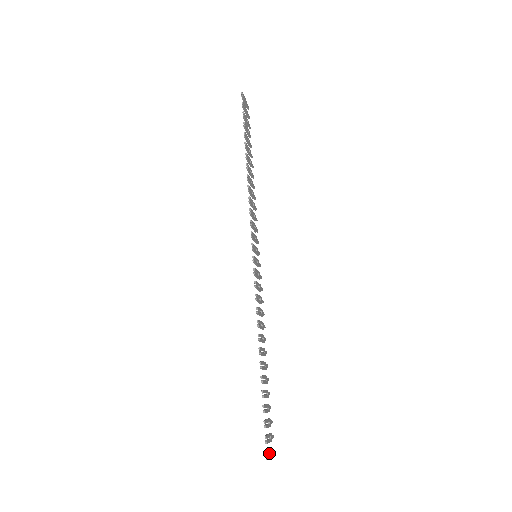
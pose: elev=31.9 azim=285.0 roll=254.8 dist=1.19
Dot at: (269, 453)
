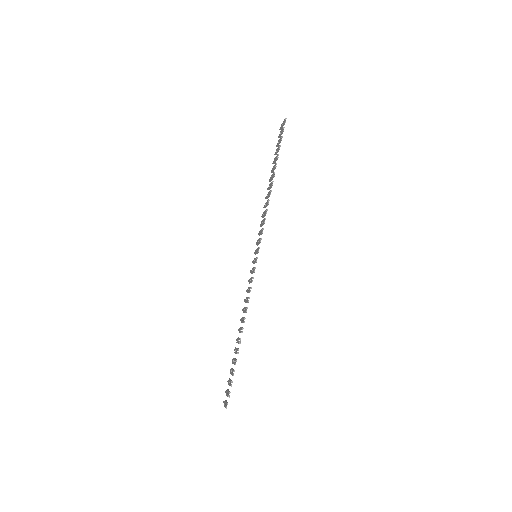
Dot at: (227, 404)
